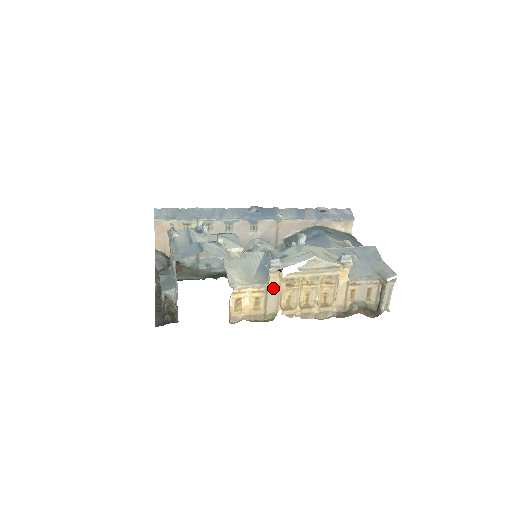
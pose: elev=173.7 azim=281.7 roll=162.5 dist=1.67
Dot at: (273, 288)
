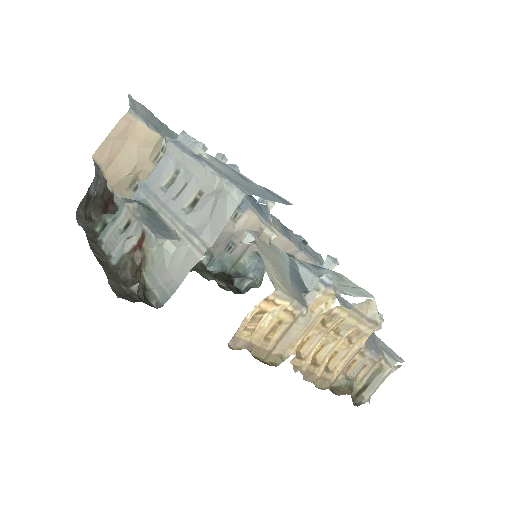
Dot at: (307, 317)
